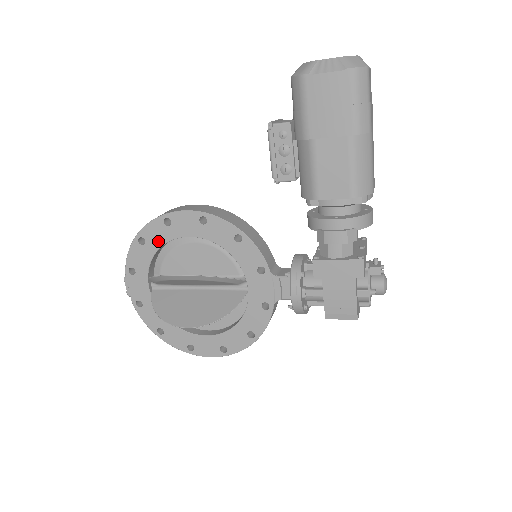
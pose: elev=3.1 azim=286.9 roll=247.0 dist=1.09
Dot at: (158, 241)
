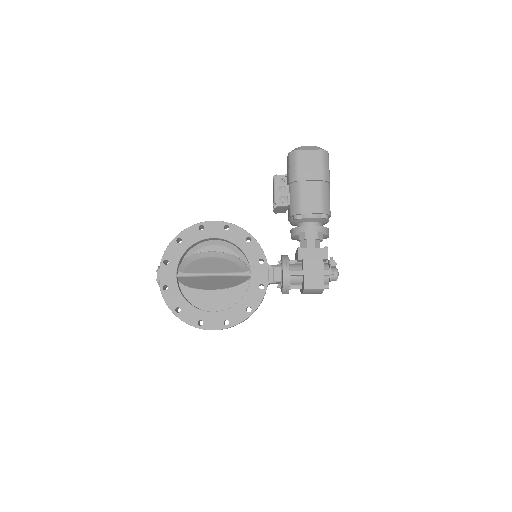
Dot at: (191, 240)
